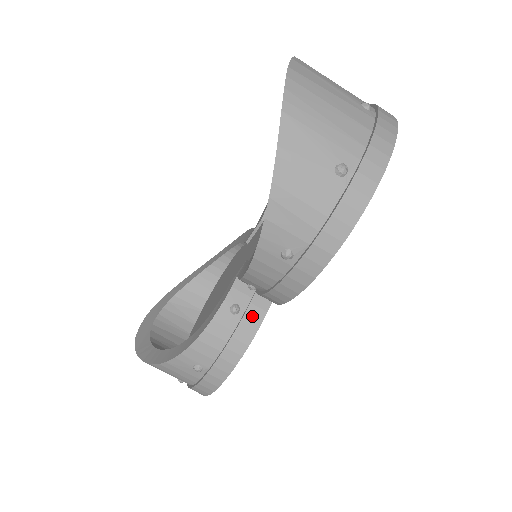
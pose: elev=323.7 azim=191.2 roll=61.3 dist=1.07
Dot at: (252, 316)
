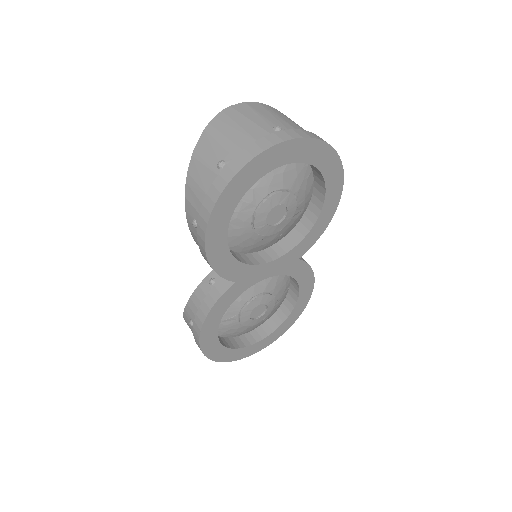
Dot at: (218, 288)
